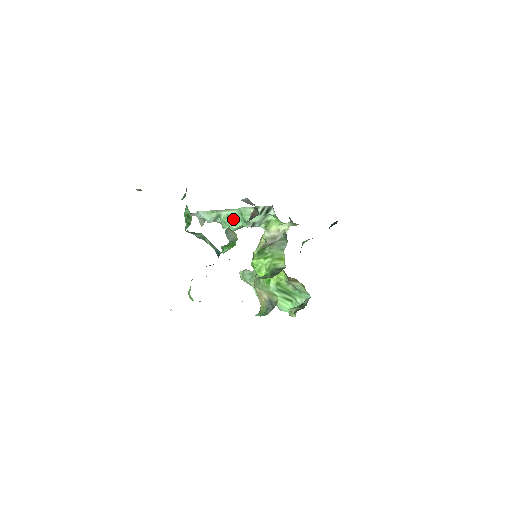
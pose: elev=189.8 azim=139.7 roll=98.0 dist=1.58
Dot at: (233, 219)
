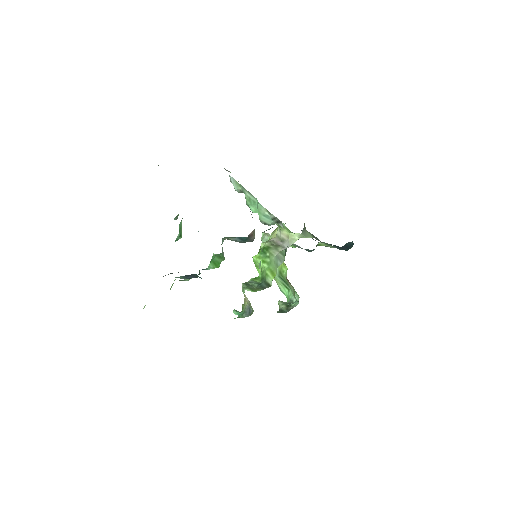
Dot at: (253, 205)
